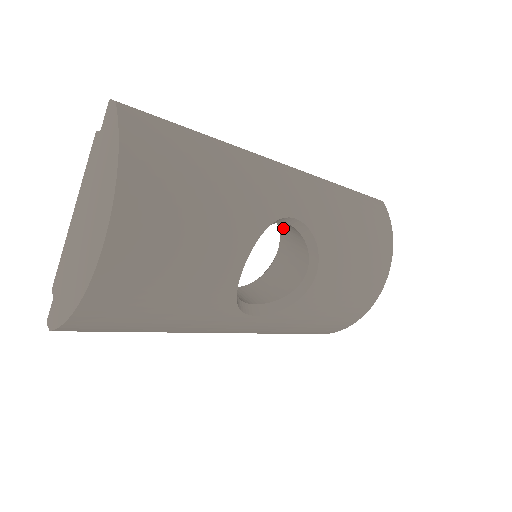
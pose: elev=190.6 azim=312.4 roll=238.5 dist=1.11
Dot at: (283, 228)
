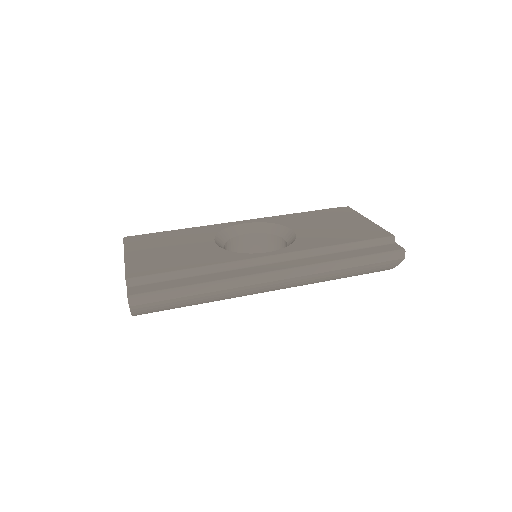
Dot at: occluded
